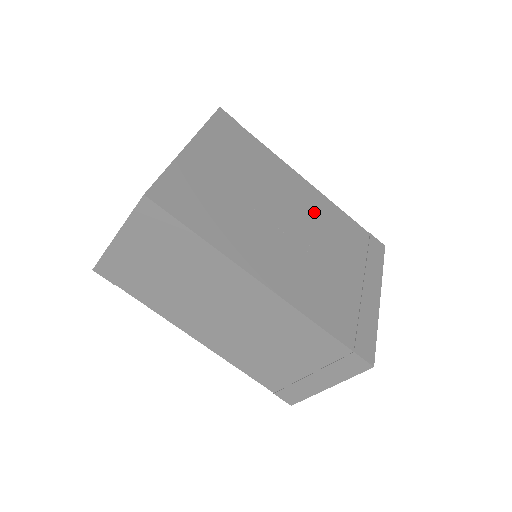
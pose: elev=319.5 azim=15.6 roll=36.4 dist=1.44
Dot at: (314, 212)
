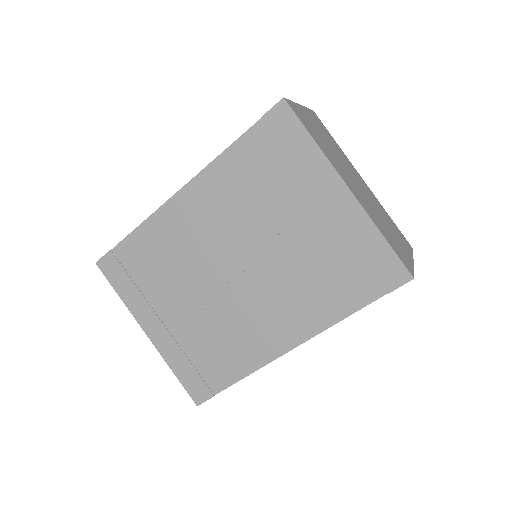
Dot at: (221, 214)
